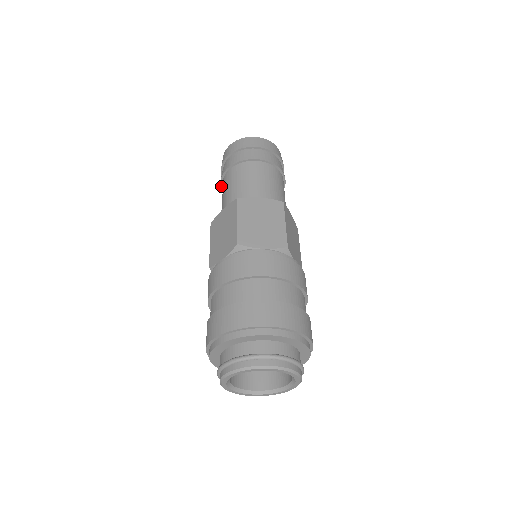
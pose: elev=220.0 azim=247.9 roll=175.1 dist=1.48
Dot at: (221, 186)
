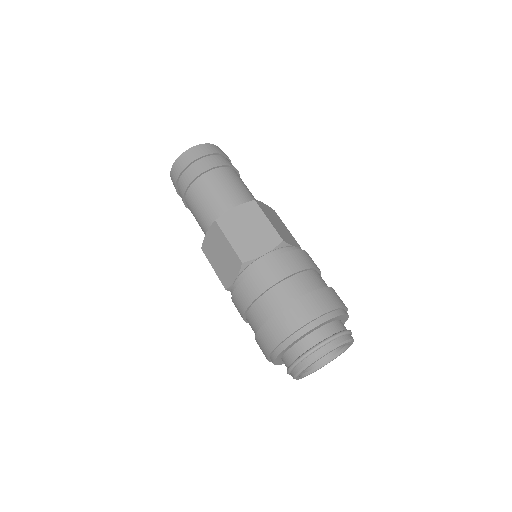
Dot at: (186, 207)
